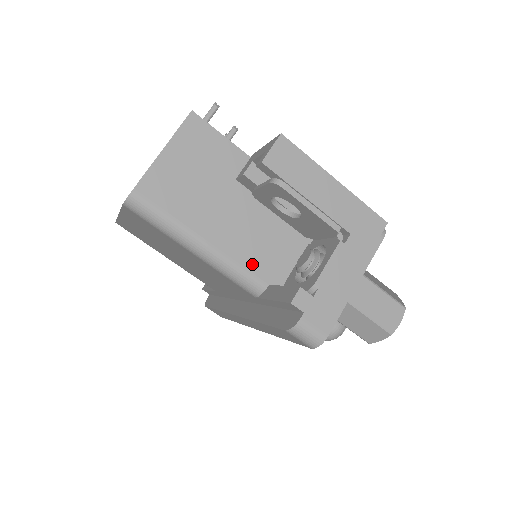
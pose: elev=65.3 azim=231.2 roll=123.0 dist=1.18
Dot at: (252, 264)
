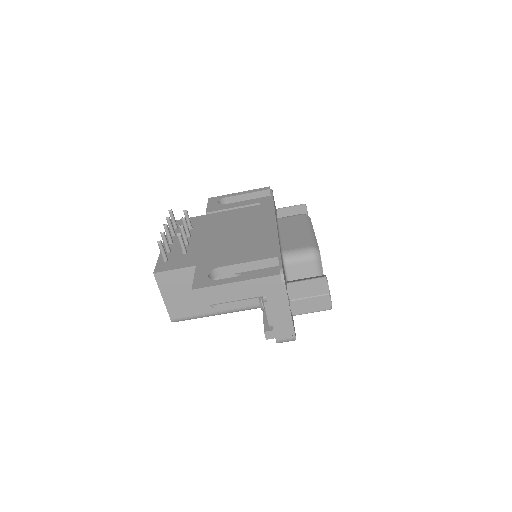
Dot at: (246, 303)
